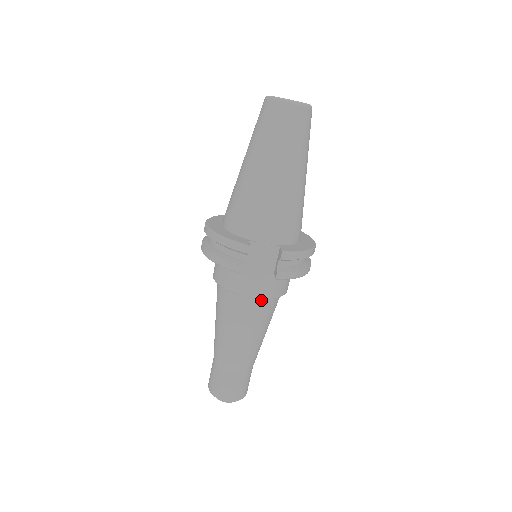
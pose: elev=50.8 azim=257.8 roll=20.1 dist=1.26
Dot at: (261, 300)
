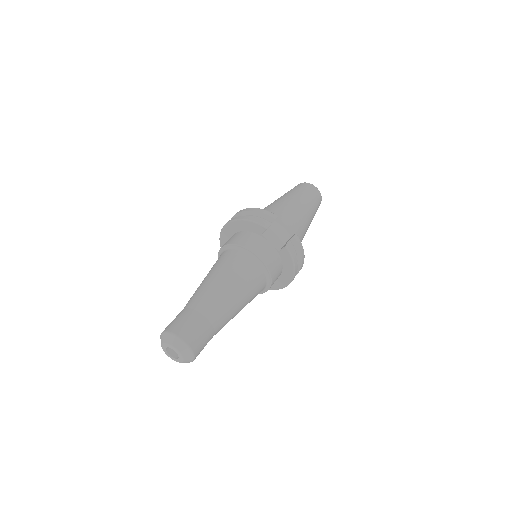
Dot at: (260, 267)
